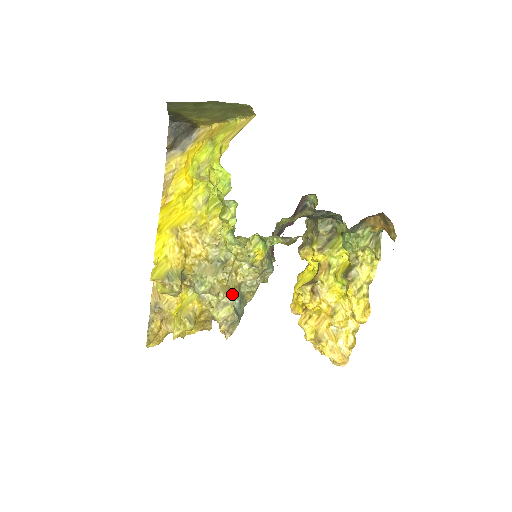
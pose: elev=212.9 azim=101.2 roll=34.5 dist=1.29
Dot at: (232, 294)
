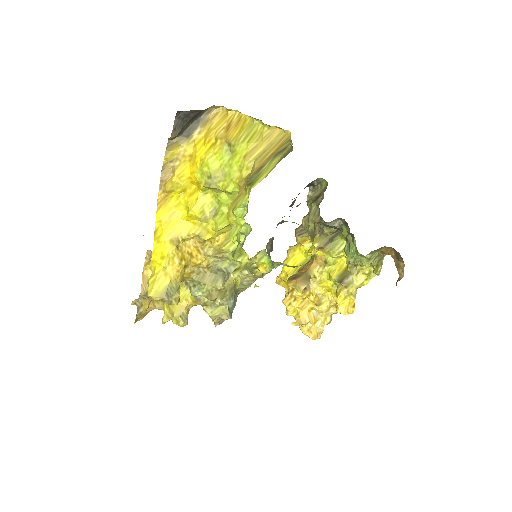
Dot at: (228, 296)
